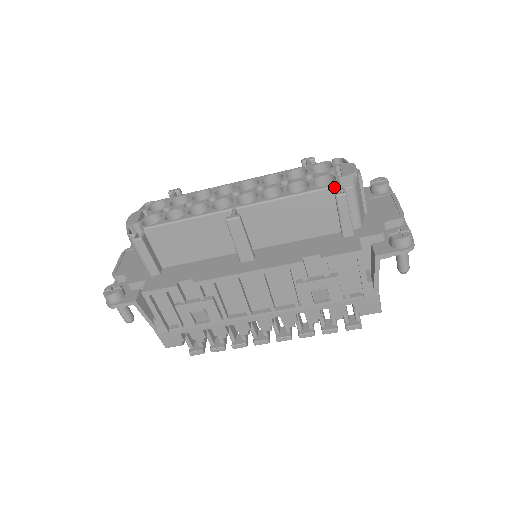
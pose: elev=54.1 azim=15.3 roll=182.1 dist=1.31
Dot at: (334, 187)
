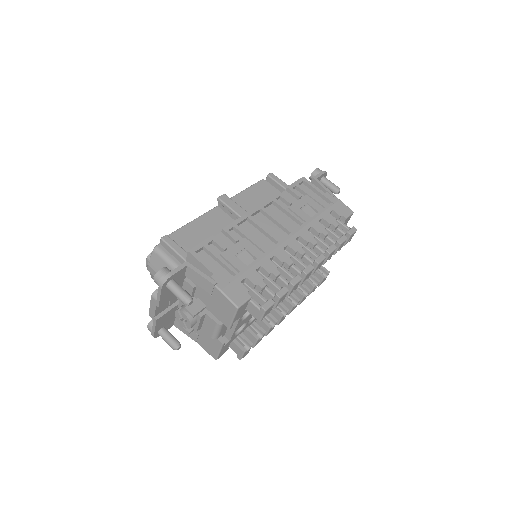
Dot at: (264, 181)
